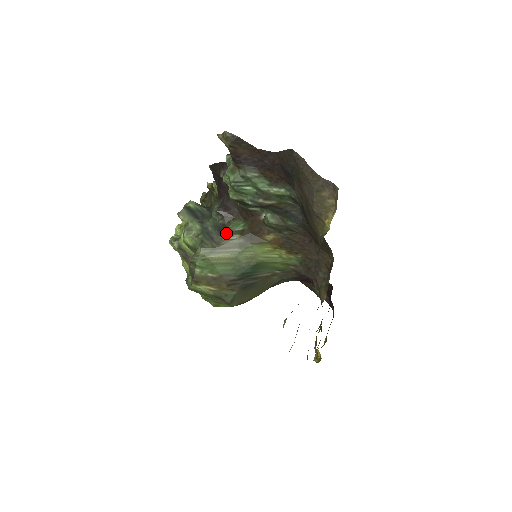
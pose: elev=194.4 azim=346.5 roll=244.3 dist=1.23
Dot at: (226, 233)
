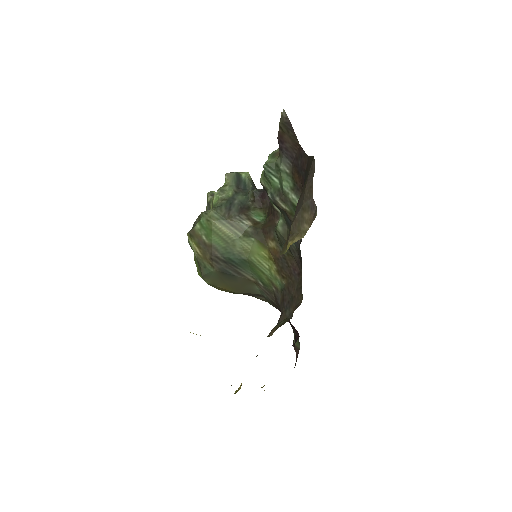
Dot at: (244, 214)
